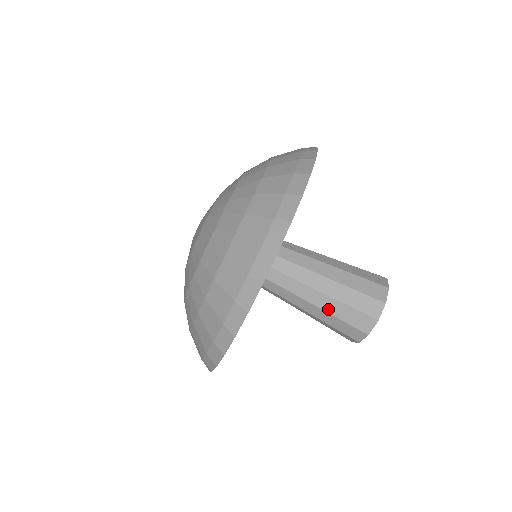
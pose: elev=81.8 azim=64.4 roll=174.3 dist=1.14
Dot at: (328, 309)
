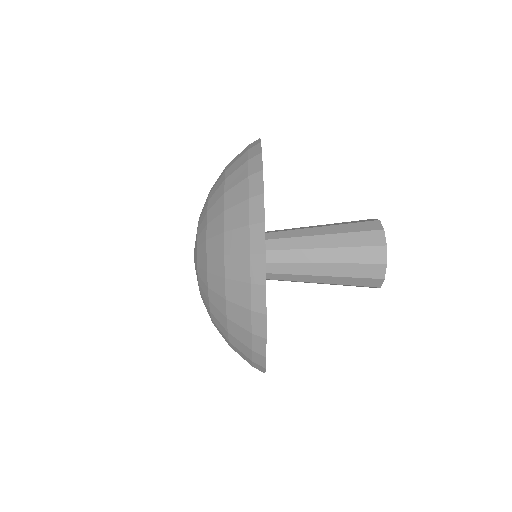
Dot at: (340, 260)
